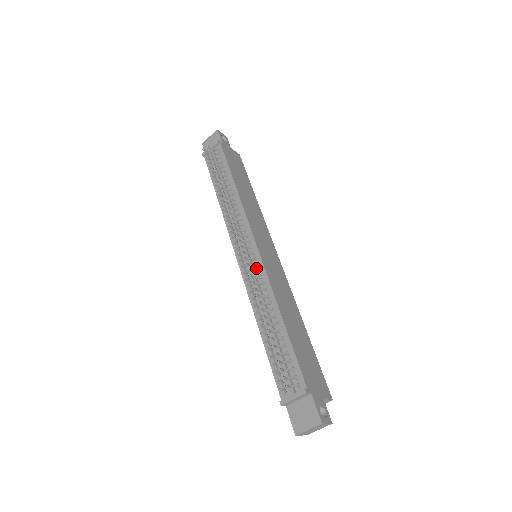
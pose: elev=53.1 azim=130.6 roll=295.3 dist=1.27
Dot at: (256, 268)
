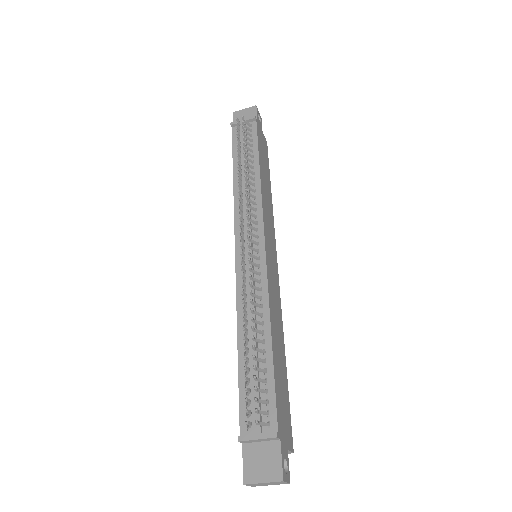
Dot at: (256, 269)
